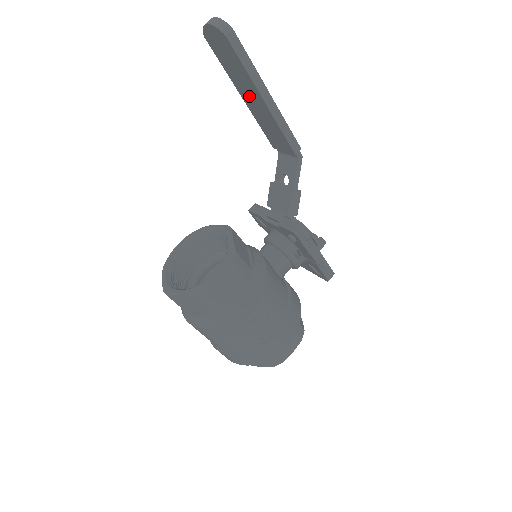
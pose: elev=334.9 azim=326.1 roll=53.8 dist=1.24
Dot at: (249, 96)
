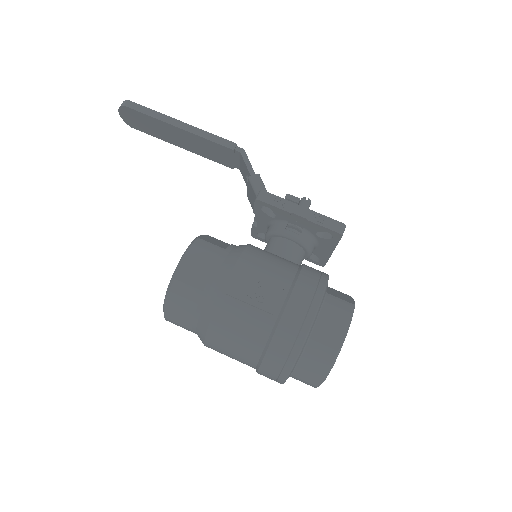
Dot at: (177, 139)
